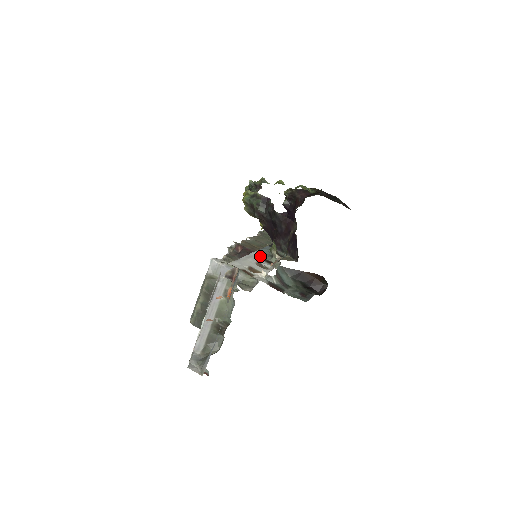
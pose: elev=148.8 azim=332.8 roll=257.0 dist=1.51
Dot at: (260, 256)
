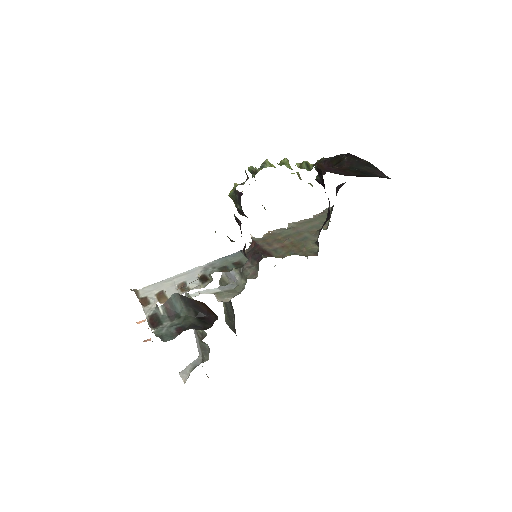
Dot at: (200, 271)
